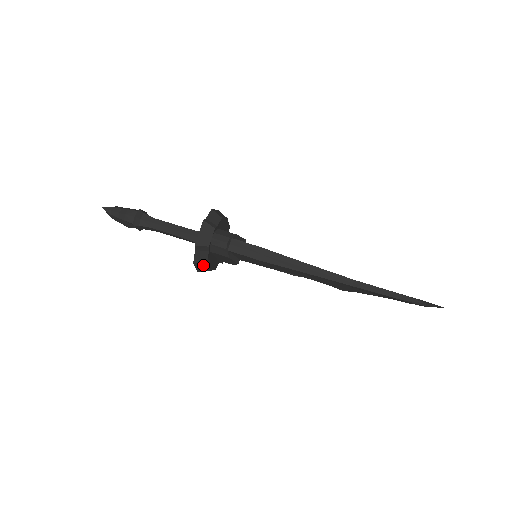
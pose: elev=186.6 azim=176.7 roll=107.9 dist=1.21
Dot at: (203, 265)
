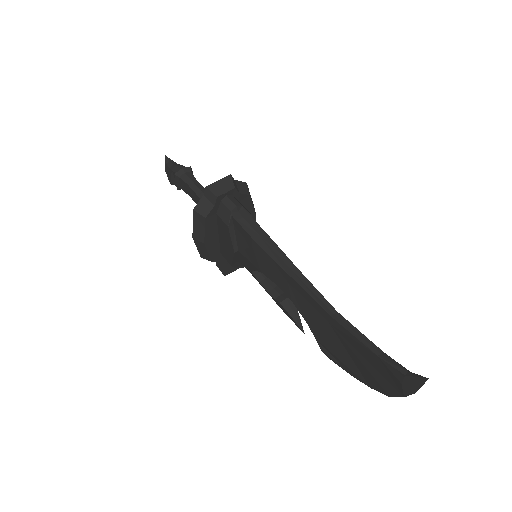
Dot at: (201, 223)
